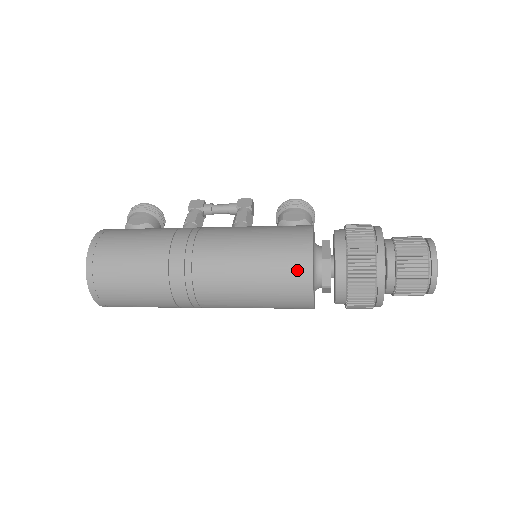
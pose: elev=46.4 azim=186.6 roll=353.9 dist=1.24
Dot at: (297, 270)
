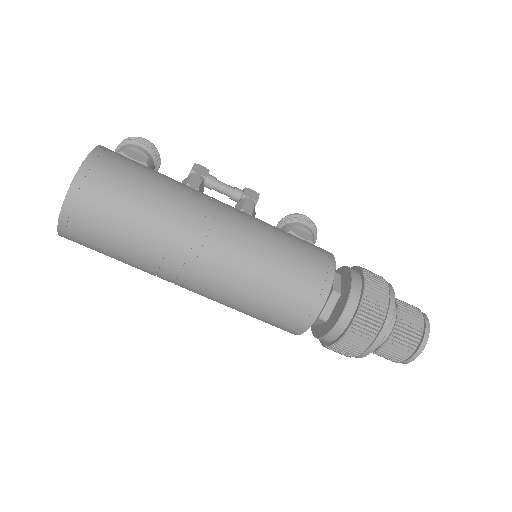
Dot at: (312, 292)
